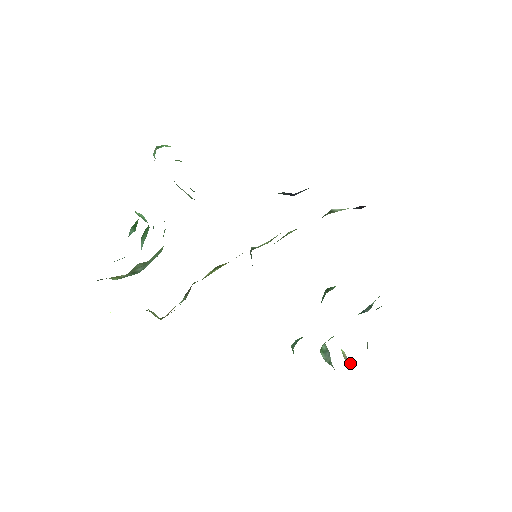
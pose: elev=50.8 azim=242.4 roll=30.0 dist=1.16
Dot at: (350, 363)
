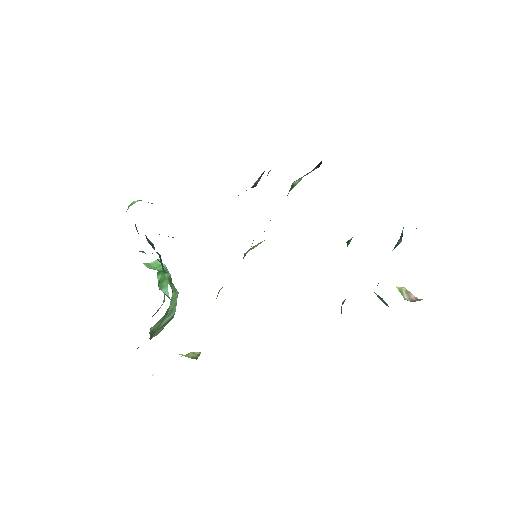
Dot at: (411, 296)
